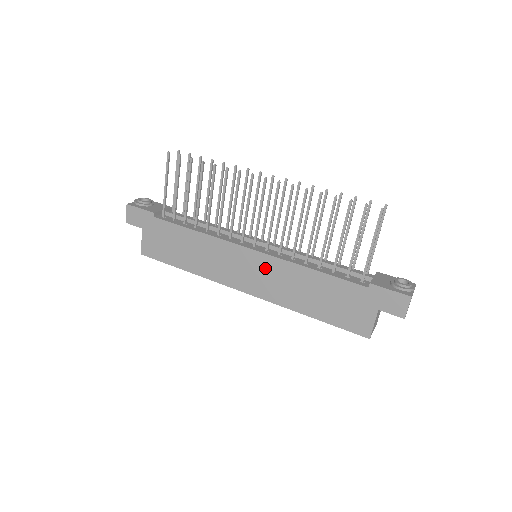
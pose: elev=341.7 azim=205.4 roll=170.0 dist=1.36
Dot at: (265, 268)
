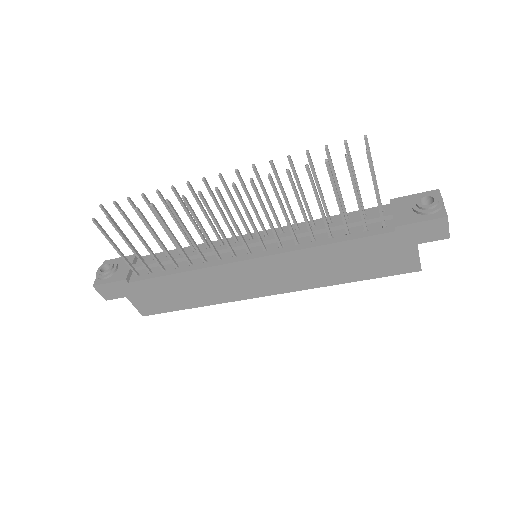
Dot at: (275, 268)
